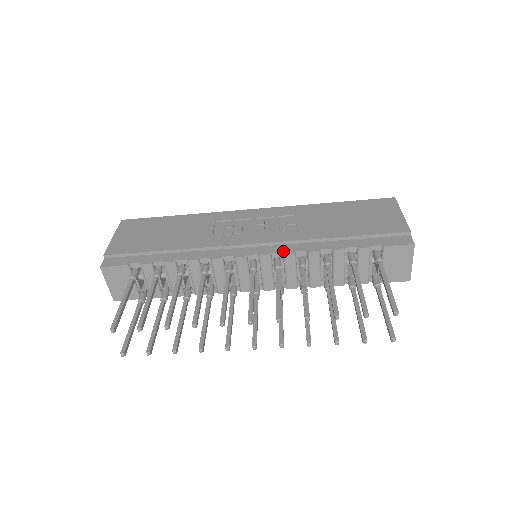
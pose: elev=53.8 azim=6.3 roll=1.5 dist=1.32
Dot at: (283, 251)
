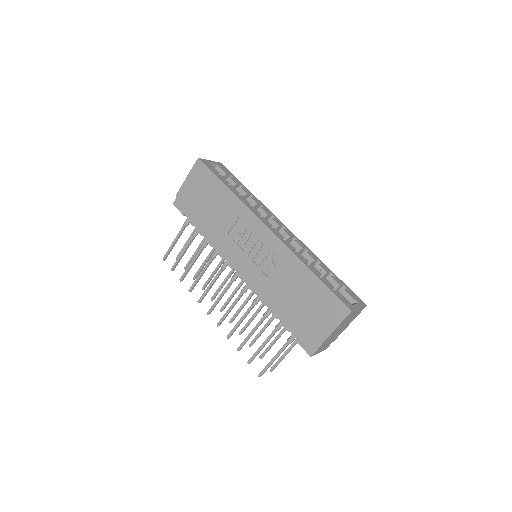
Dot at: (250, 286)
